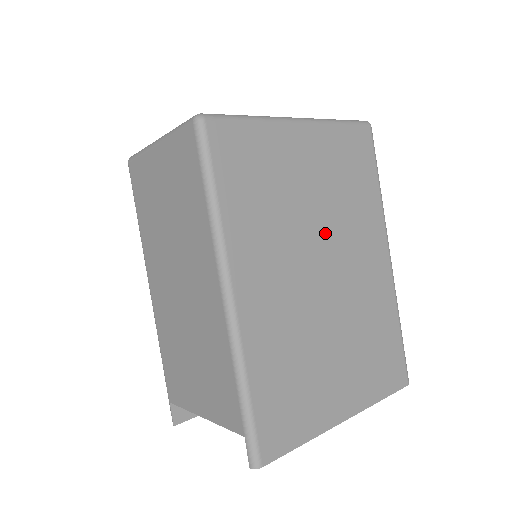
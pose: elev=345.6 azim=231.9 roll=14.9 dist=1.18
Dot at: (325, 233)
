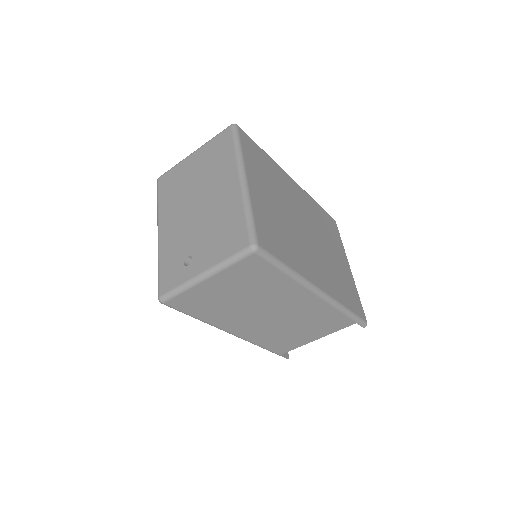
Dot at: (291, 212)
